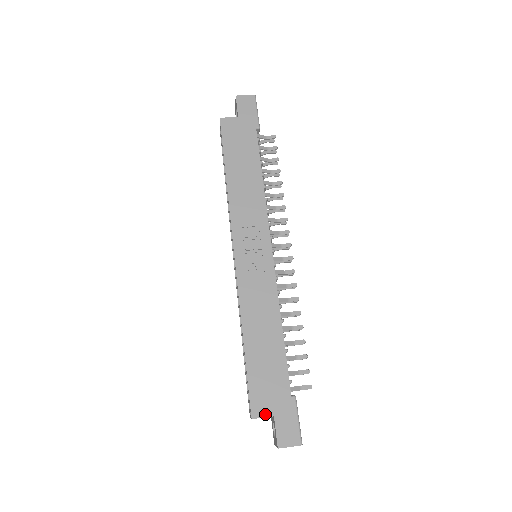
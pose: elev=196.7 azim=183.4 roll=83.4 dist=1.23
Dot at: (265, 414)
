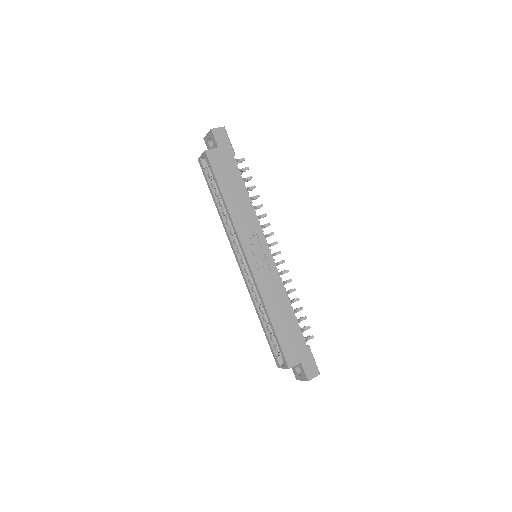
Dot at: (296, 363)
